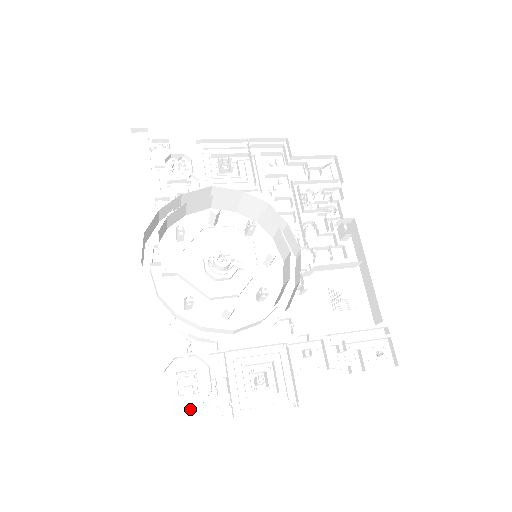
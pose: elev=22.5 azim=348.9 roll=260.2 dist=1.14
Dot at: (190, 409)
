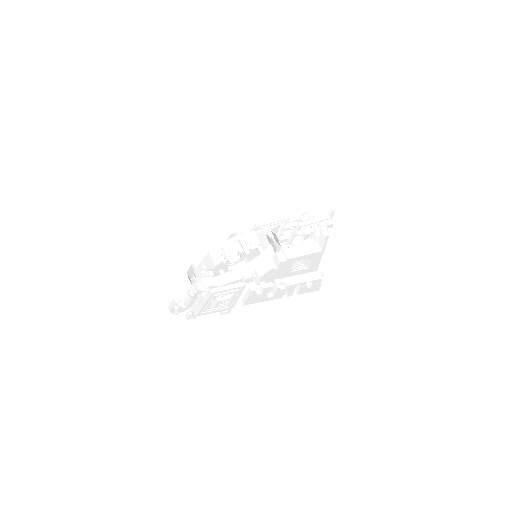
Dot at: occluded
